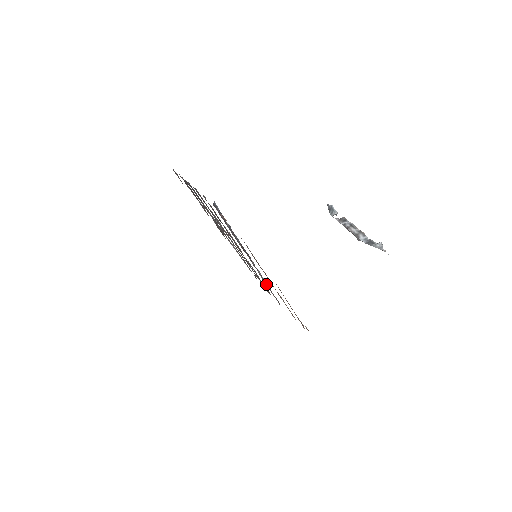
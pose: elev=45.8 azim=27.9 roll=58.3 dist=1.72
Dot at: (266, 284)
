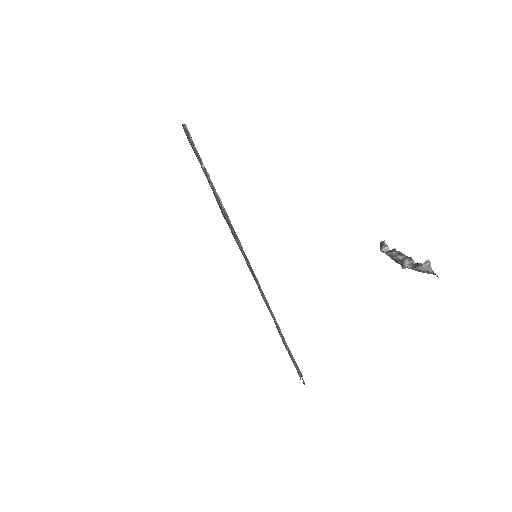
Dot at: occluded
